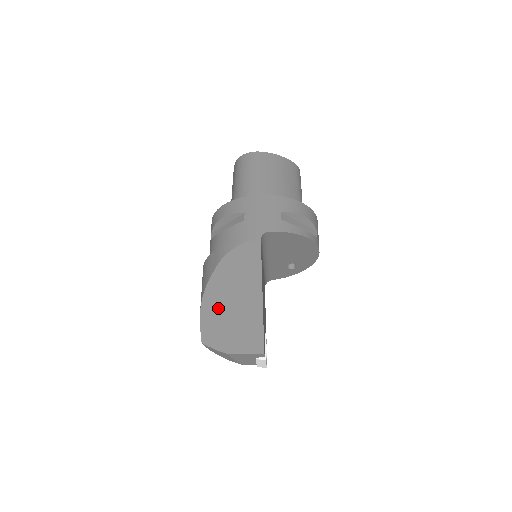
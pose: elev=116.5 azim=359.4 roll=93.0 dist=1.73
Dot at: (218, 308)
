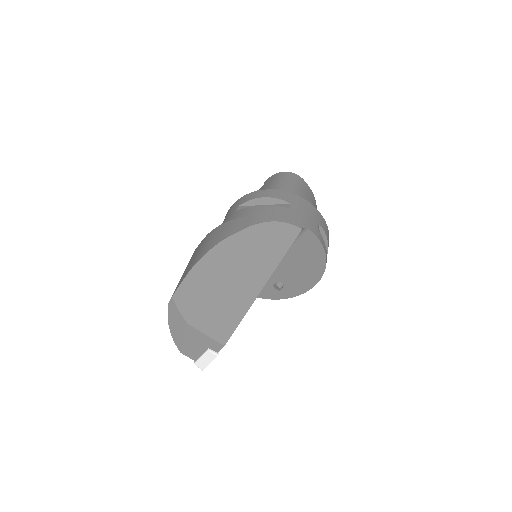
Dot at: (217, 269)
